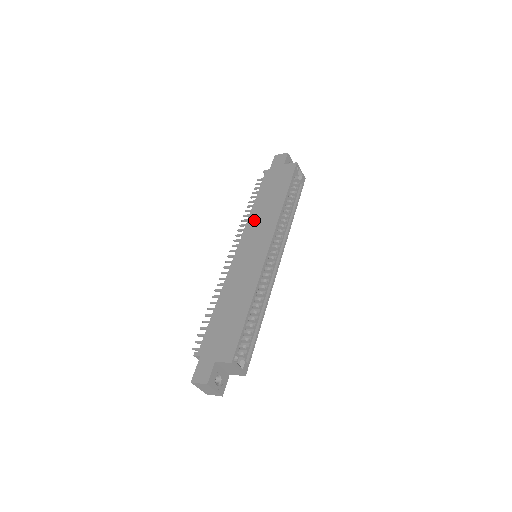
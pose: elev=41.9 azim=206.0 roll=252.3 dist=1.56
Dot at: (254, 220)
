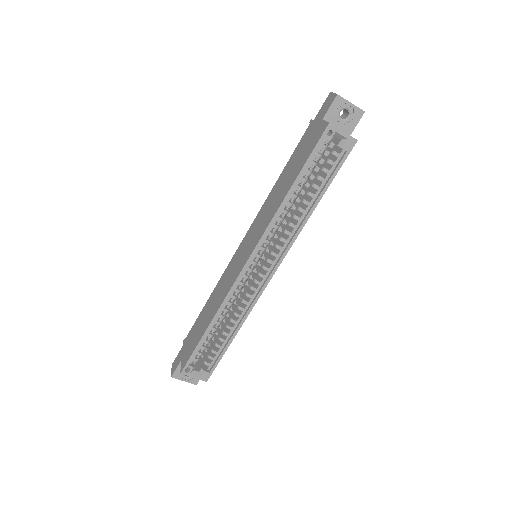
Dot at: (264, 208)
